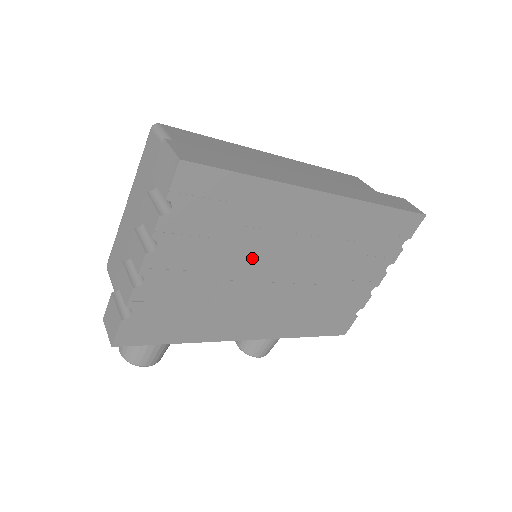
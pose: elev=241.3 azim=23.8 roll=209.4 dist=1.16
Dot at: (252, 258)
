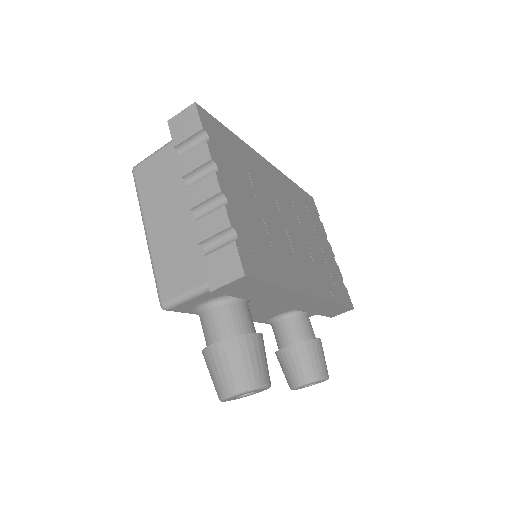
Dot at: (266, 201)
